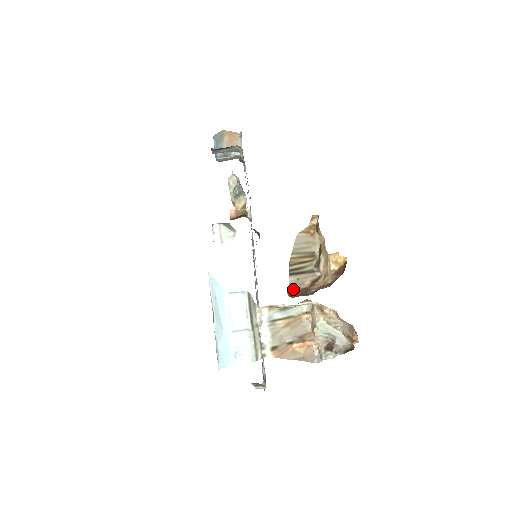
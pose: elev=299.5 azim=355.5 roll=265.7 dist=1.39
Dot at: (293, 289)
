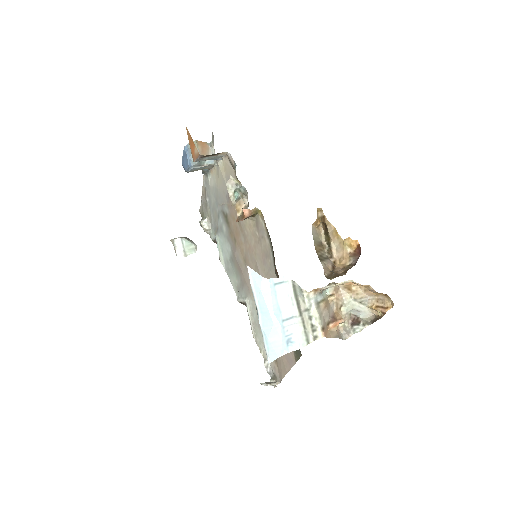
Dot at: (327, 273)
